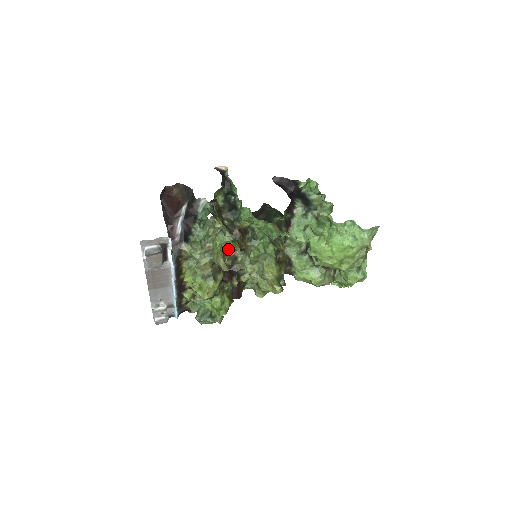
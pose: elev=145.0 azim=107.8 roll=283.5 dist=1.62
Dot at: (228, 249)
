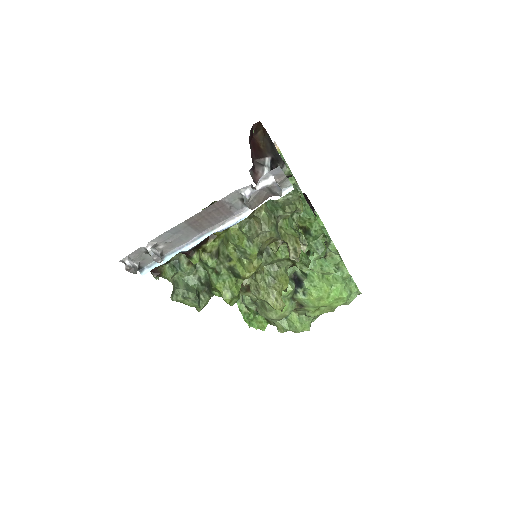
Dot at: occluded
